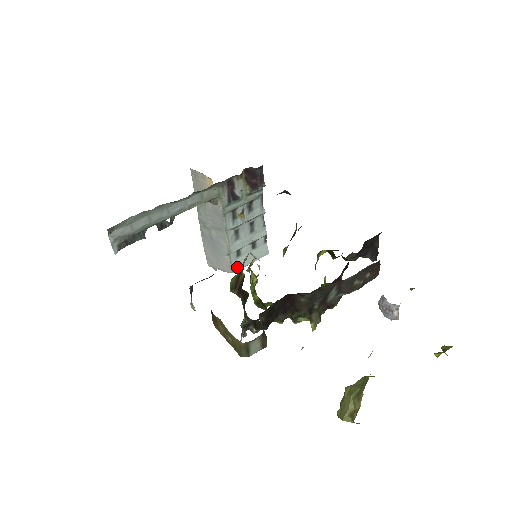
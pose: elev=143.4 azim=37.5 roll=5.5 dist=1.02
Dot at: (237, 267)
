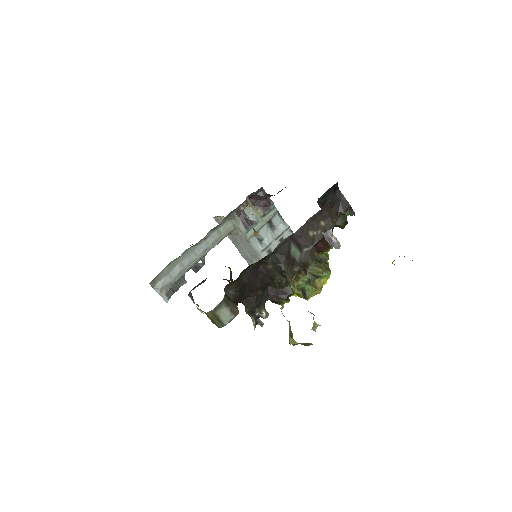
Dot at: occluded
